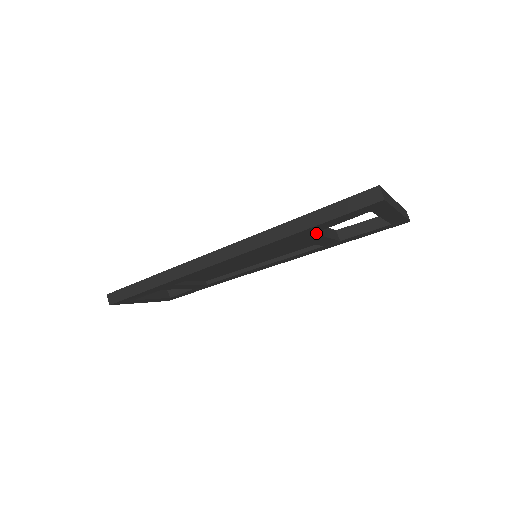
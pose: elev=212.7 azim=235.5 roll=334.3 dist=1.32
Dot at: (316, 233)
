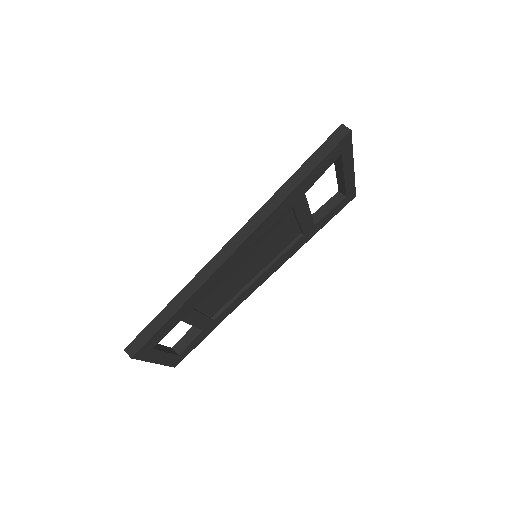
Dot at: (305, 197)
